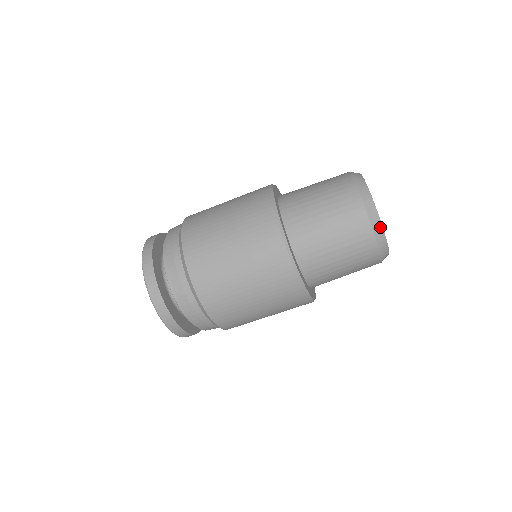
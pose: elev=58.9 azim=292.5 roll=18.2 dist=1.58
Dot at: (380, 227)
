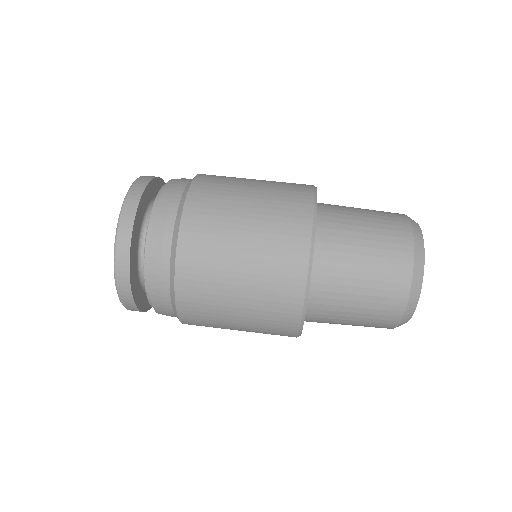
Dot at: (422, 264)
